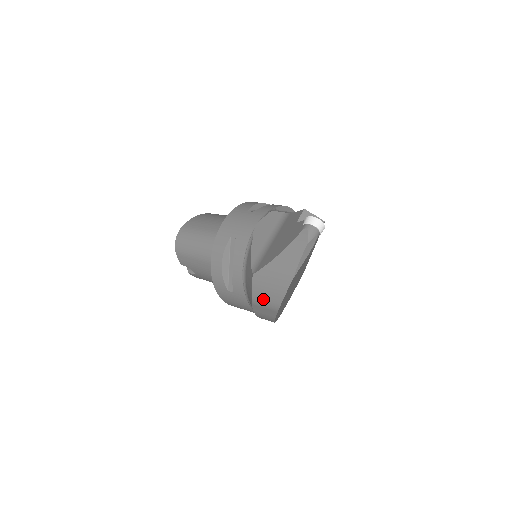
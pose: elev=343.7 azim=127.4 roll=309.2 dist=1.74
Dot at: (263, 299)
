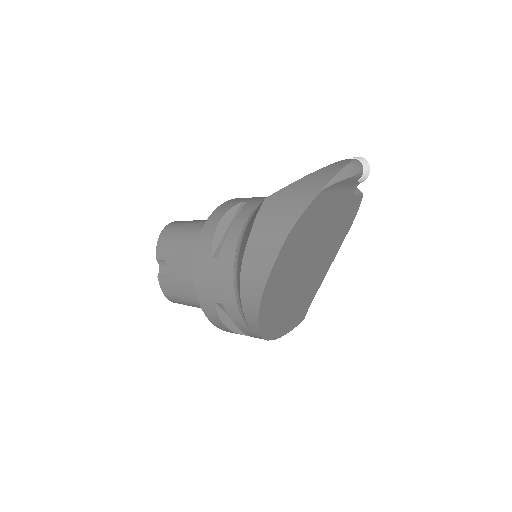
Dot at: (267, 227)
